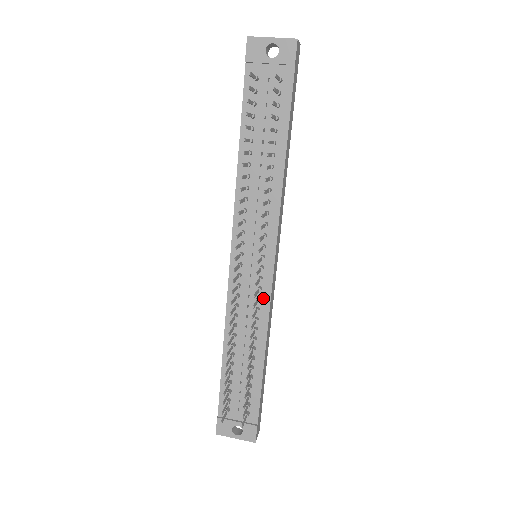
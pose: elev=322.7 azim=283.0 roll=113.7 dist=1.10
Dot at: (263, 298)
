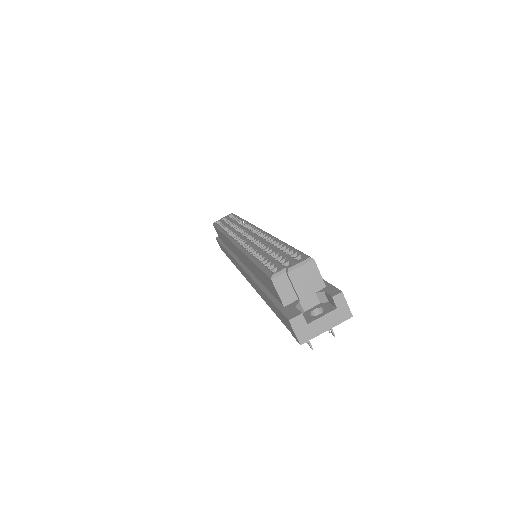
Dot at: occluded
